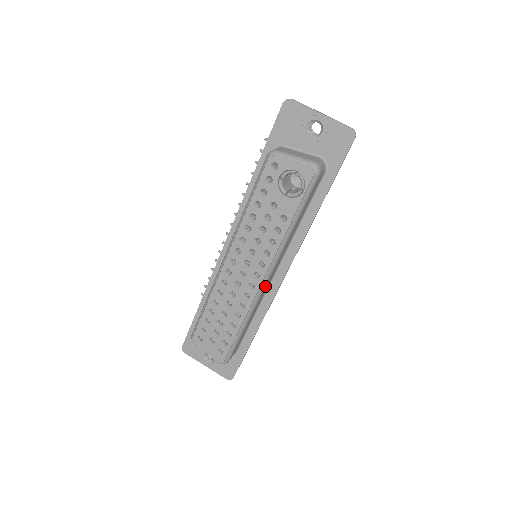
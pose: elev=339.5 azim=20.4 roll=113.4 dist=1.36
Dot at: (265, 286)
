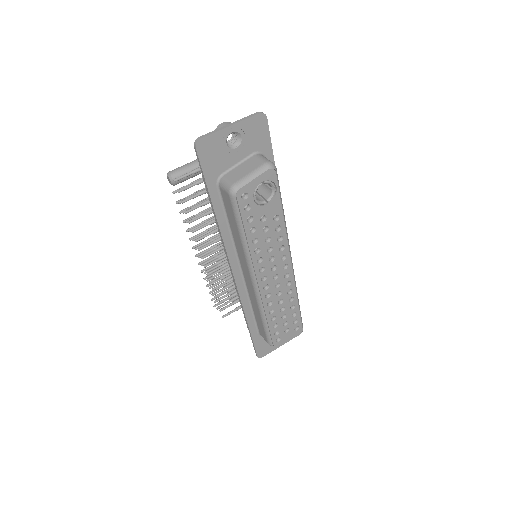
Dot at: (292, 265)
